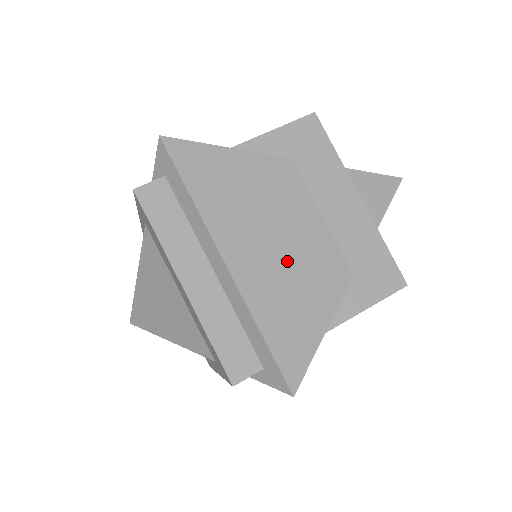
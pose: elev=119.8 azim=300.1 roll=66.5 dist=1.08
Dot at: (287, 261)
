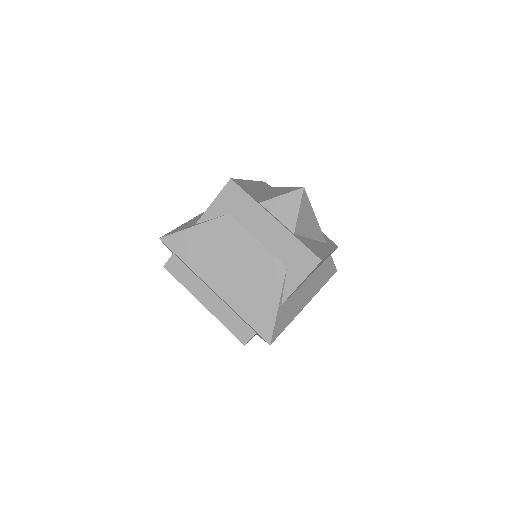
Dot at: (244, 275)
